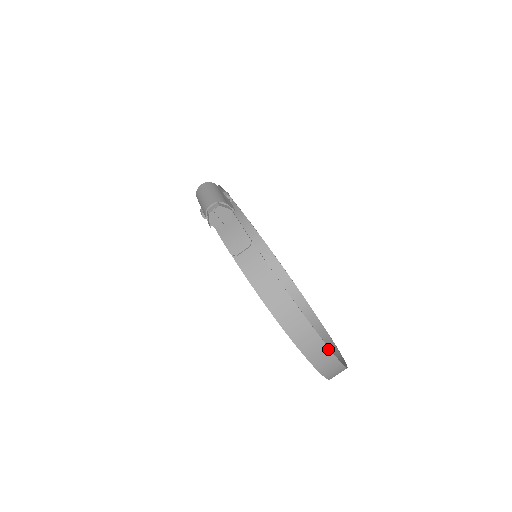
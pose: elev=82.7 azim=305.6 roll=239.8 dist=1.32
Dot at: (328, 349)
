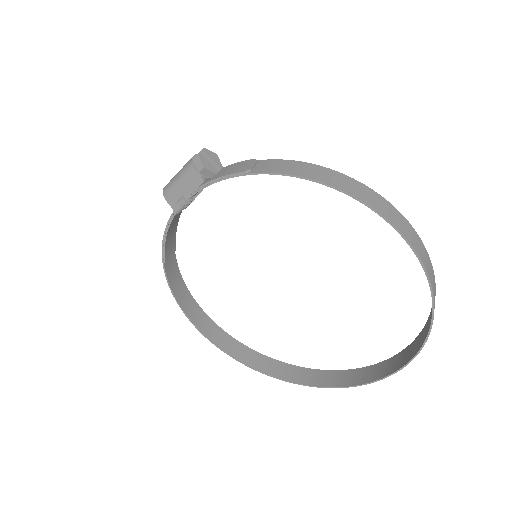
Dot at: (405, 219)
